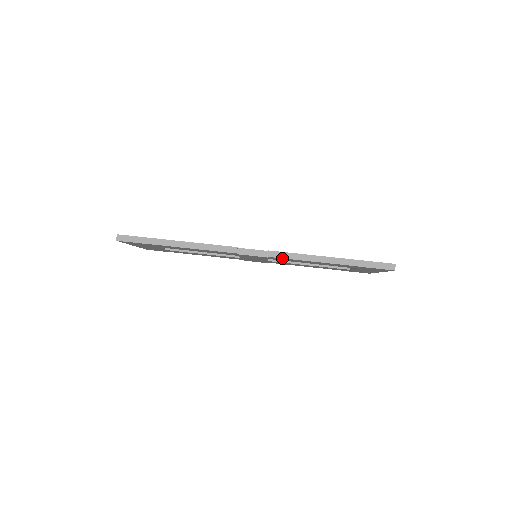
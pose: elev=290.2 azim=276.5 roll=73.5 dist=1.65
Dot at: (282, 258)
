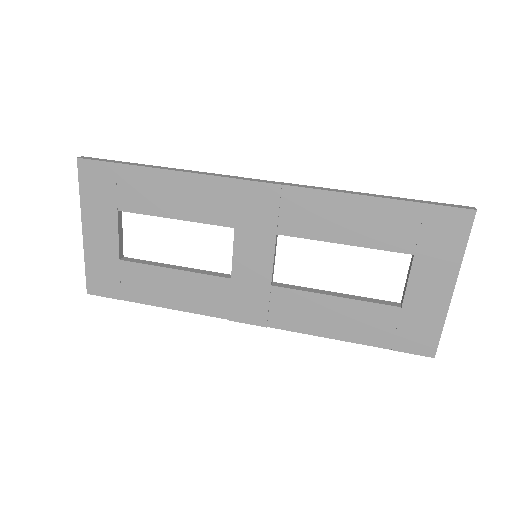
Dot at: (302, 189)
